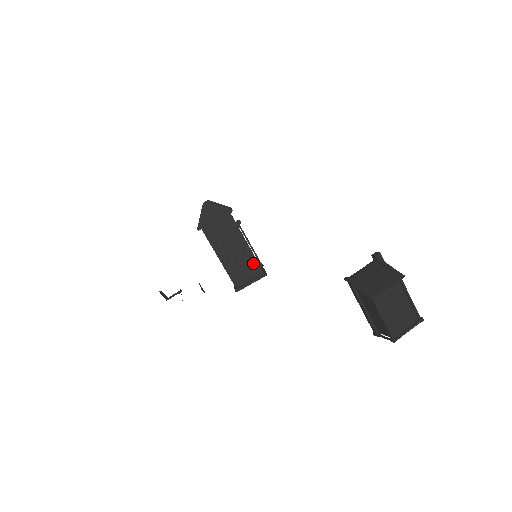
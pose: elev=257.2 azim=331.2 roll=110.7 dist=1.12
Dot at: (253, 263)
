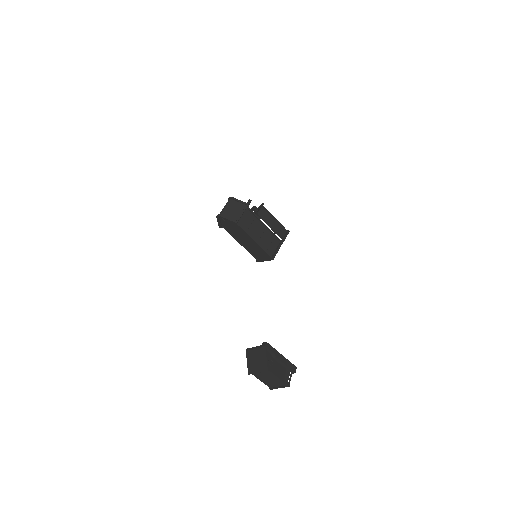
Dot at: (263, 251)
